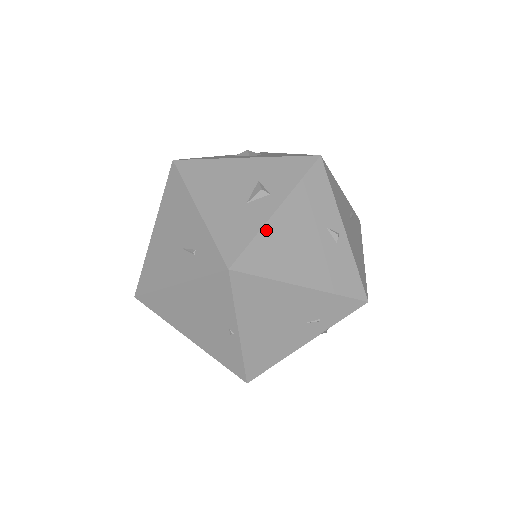
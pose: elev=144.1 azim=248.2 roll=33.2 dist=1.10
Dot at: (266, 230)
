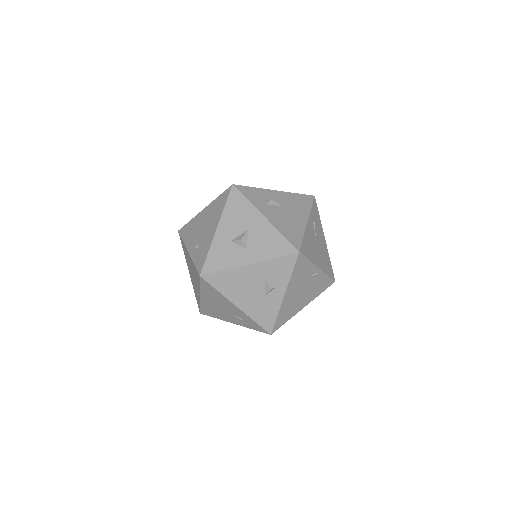
Dot at: (282, 308)
